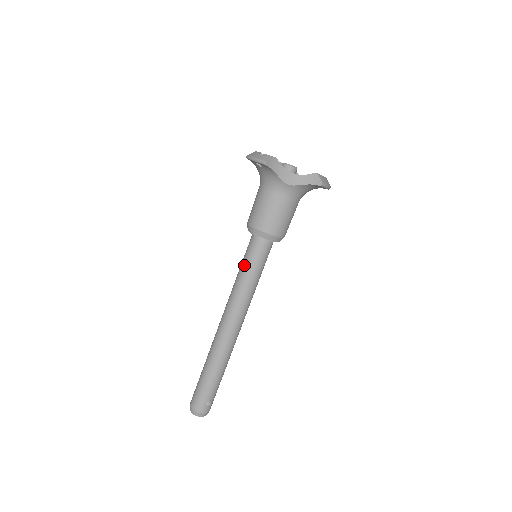
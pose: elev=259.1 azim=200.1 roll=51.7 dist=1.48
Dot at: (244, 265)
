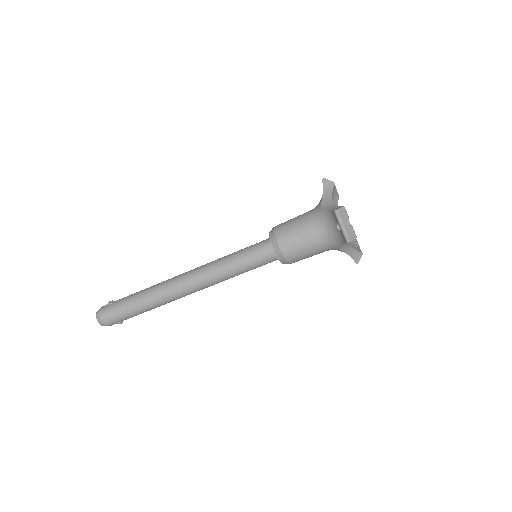
Dot at: (244, 263)
